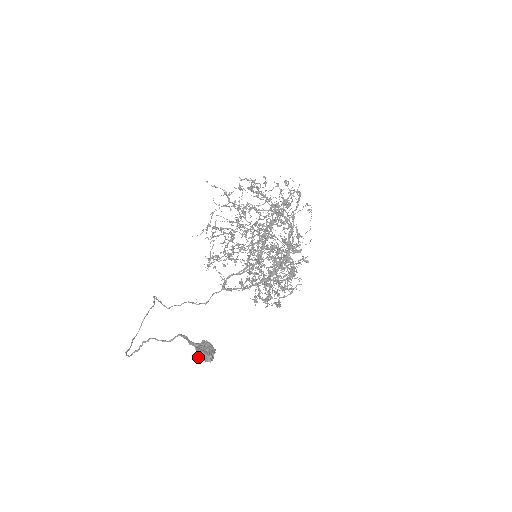
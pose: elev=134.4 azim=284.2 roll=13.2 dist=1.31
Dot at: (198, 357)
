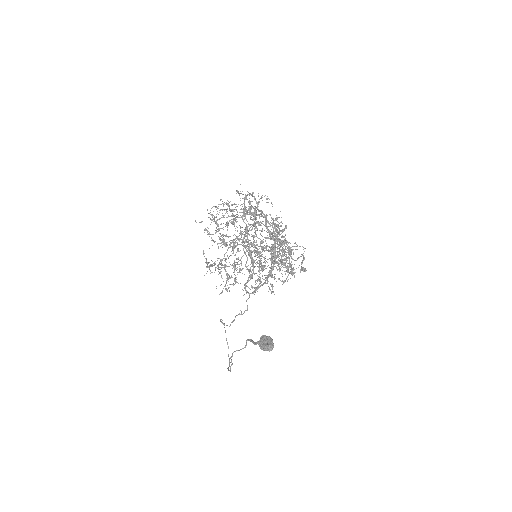
Dot at: occluded
